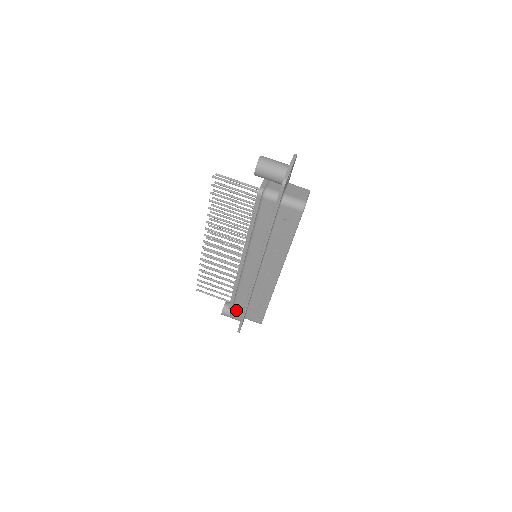
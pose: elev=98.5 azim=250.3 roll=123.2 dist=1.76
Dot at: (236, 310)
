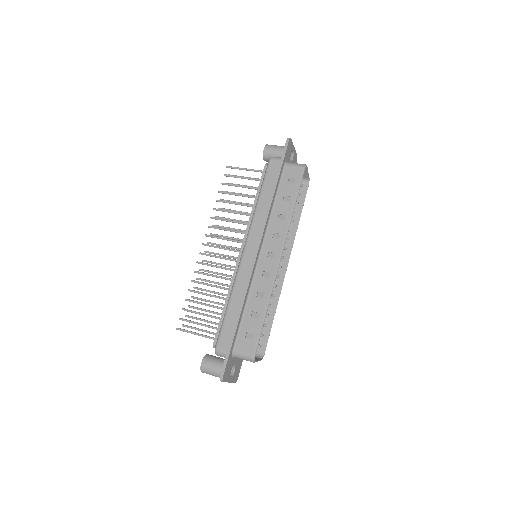
Dot at: (224, 332)
